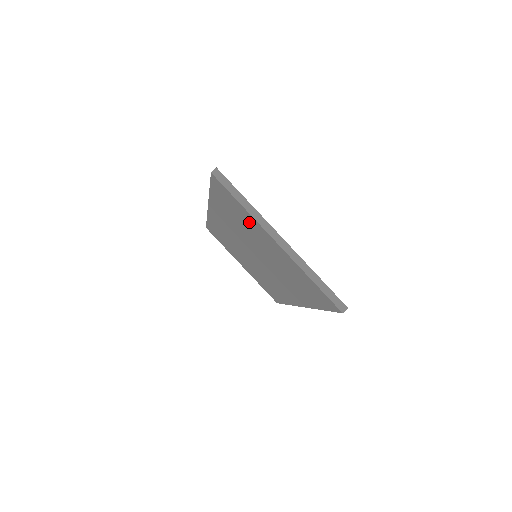
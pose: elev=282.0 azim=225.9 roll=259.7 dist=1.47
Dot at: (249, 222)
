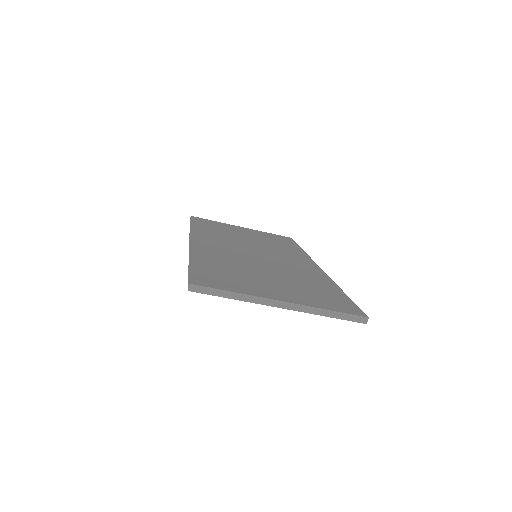
Dot at: occluded
